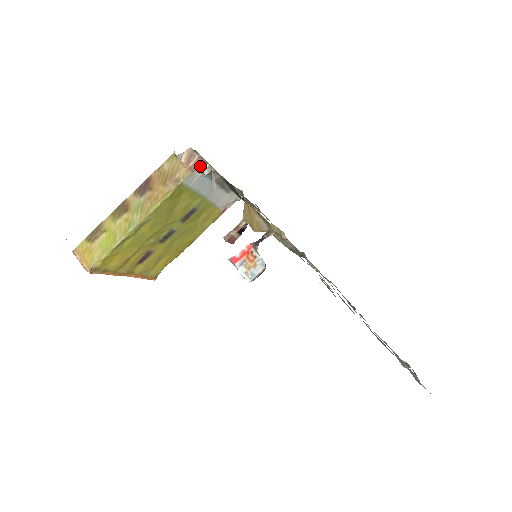
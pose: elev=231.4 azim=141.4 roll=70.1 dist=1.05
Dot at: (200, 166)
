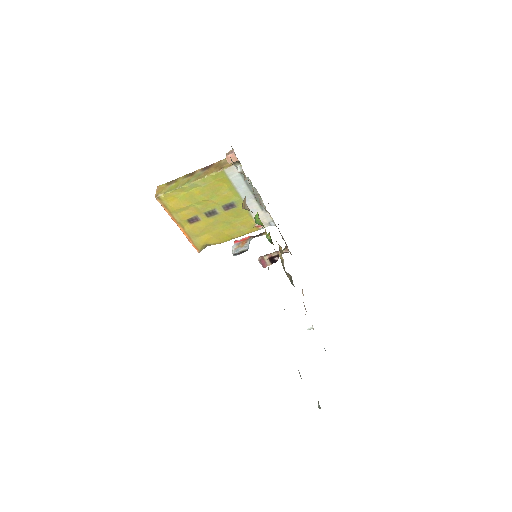
Dot at: (237, 165)
